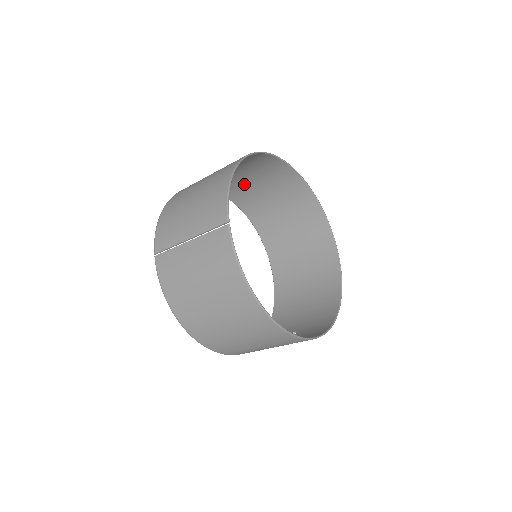
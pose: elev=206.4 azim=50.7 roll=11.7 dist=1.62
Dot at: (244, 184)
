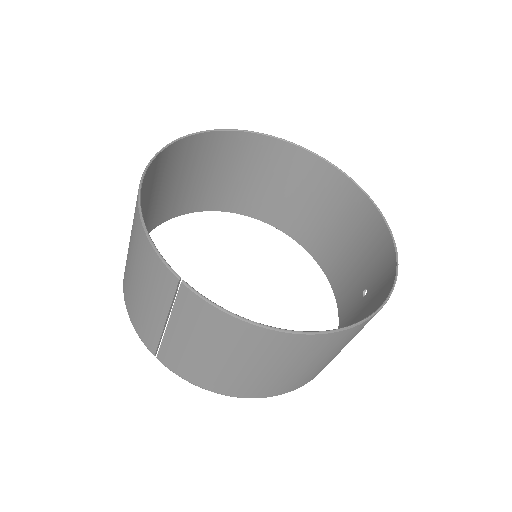
Dot at: (183, 190)
